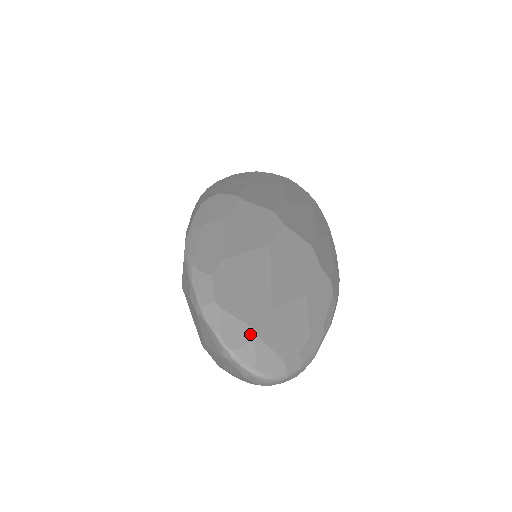
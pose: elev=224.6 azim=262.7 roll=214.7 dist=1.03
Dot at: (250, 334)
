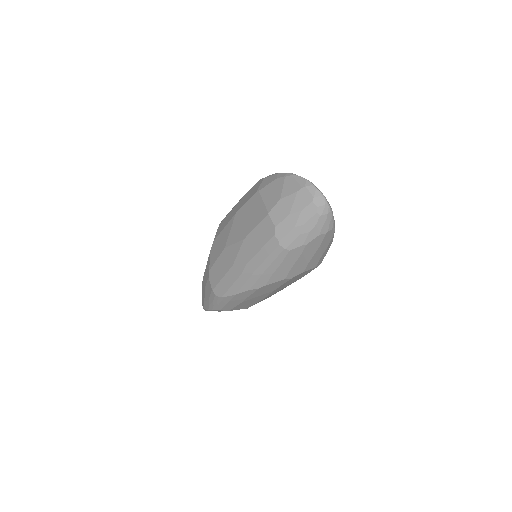
Dot at: occluded
